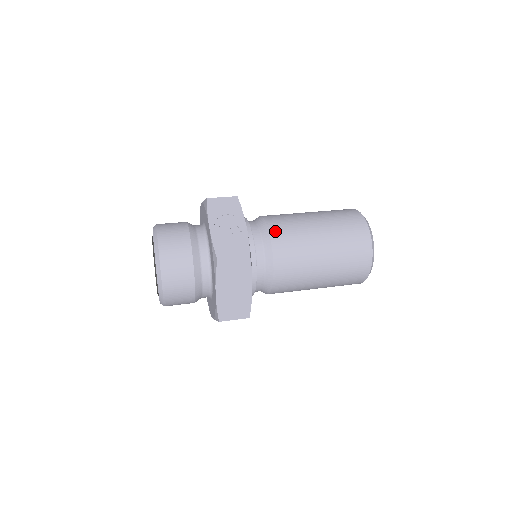
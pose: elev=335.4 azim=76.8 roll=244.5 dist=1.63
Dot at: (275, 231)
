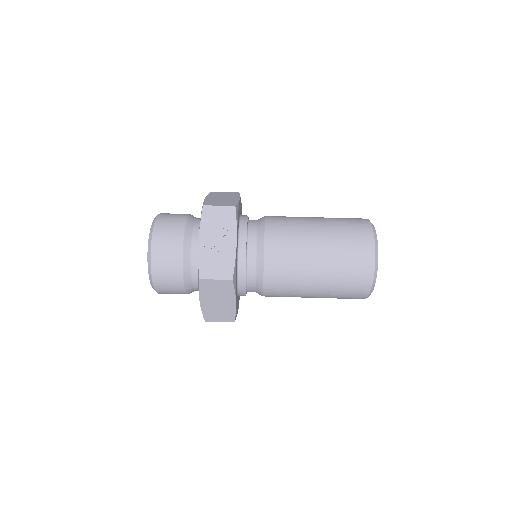
Dot at: (271, 246)
